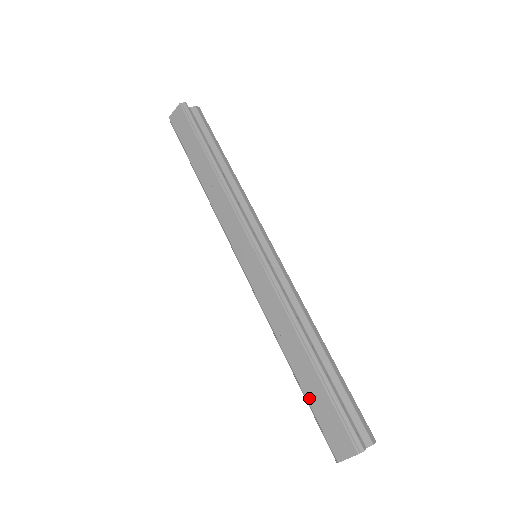
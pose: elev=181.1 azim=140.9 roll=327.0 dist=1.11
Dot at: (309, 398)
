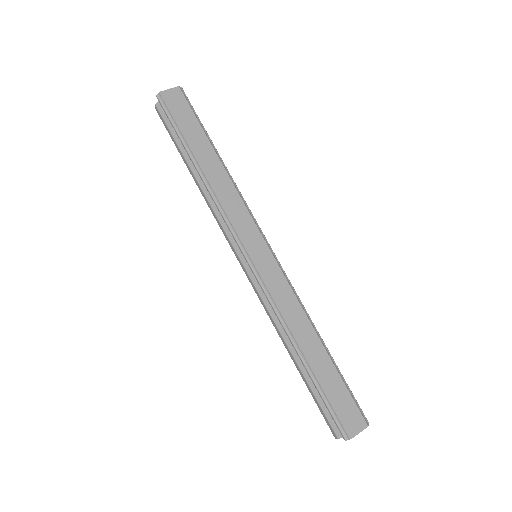
Dot at: (325, 385)
